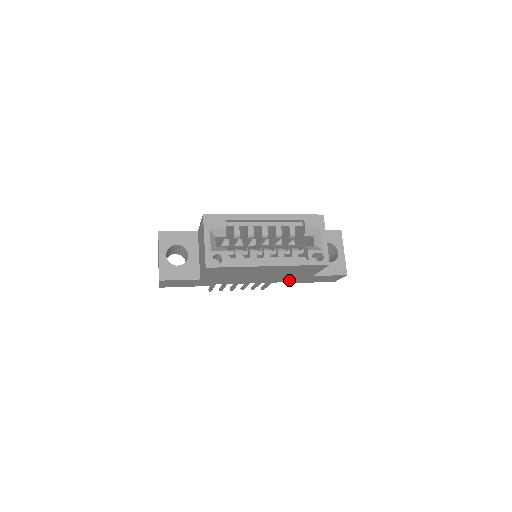
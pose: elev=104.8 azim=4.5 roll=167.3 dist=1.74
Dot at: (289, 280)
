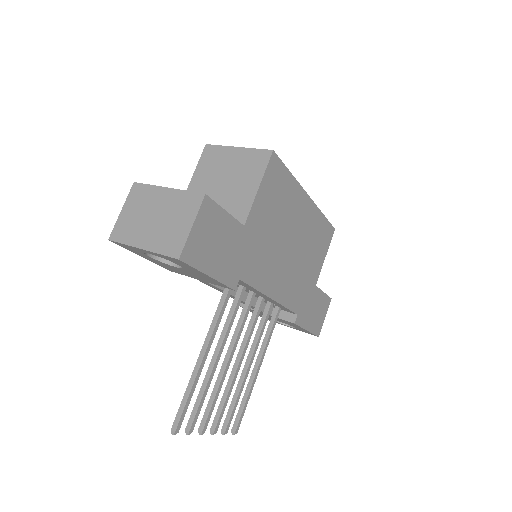
Dot at: (298, 302)
